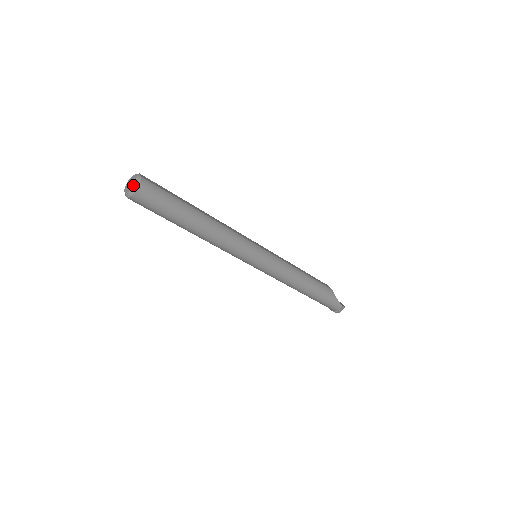
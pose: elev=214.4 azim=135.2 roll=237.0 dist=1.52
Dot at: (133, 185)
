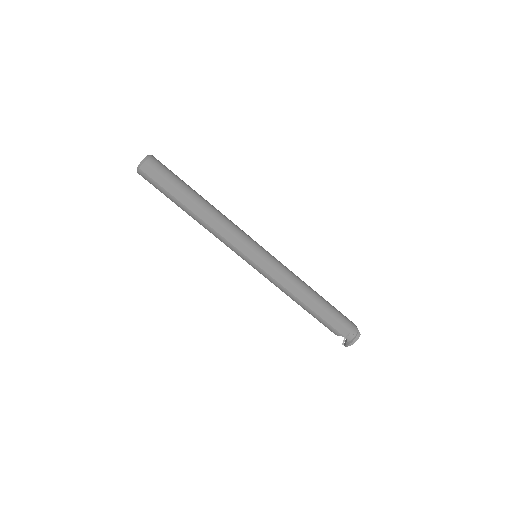
Dot at: (147, 155)
